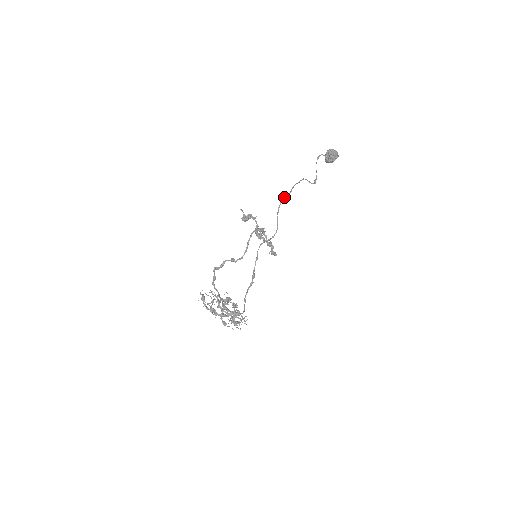
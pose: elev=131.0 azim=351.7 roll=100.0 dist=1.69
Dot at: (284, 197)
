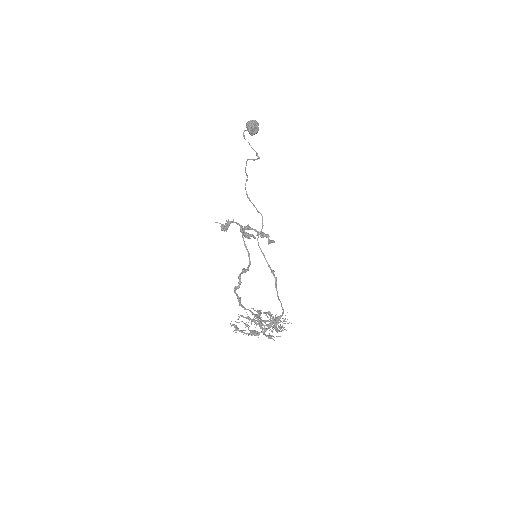
Dot at: (245, 185)
